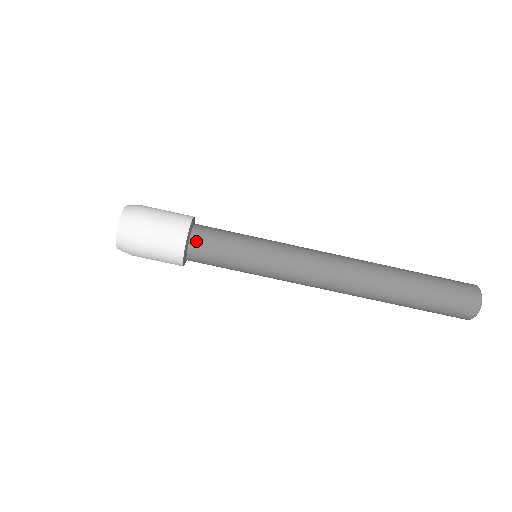
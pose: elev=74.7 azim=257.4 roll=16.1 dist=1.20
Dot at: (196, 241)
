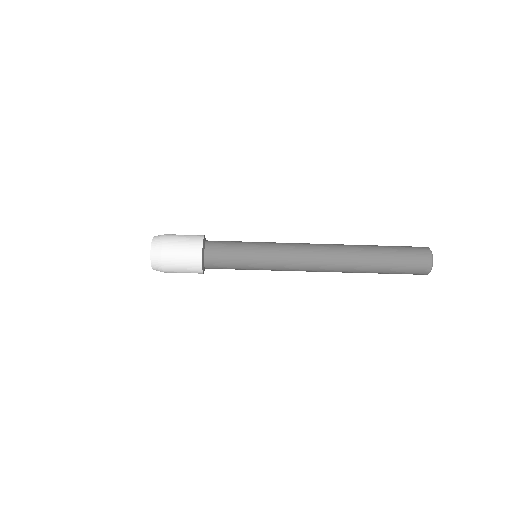
Dot at: (209, 263)
